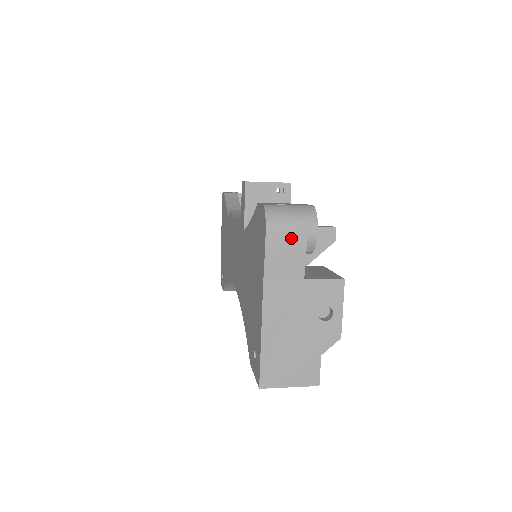
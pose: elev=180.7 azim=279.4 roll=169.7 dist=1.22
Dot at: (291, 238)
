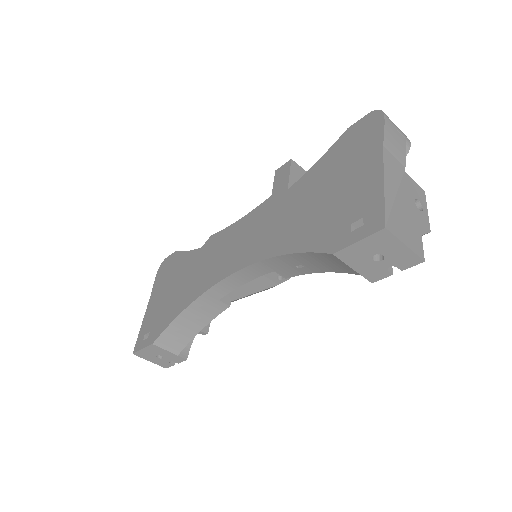
Dot at: (398, 133)
